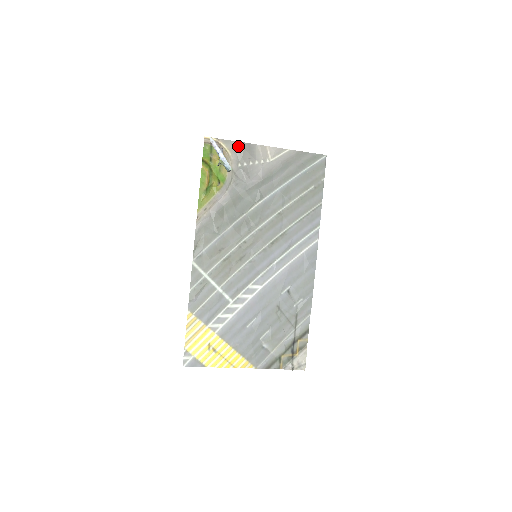
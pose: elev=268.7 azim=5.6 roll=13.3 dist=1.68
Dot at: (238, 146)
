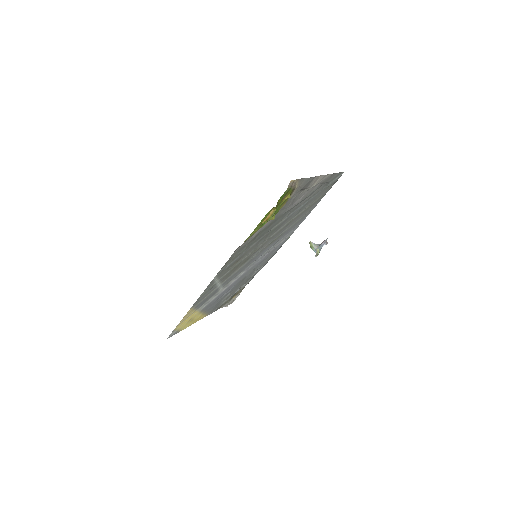
Dot at: (305, 181)
